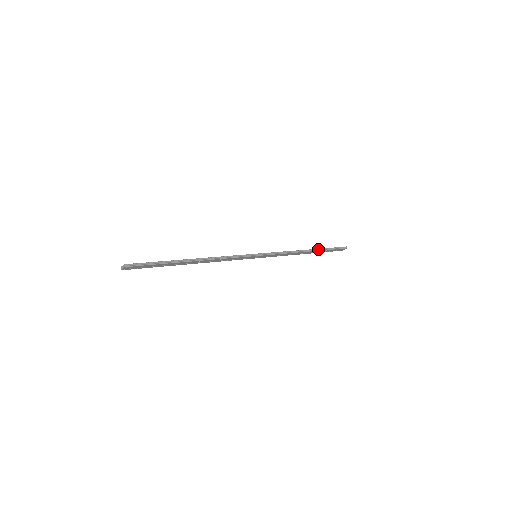
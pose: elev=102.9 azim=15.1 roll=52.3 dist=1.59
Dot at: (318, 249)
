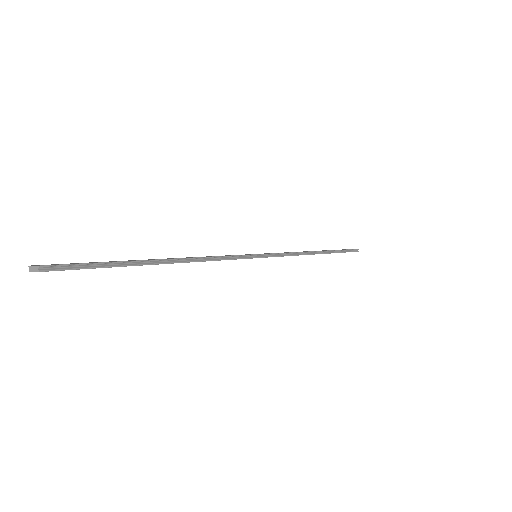
Dot at: (330, 251)
